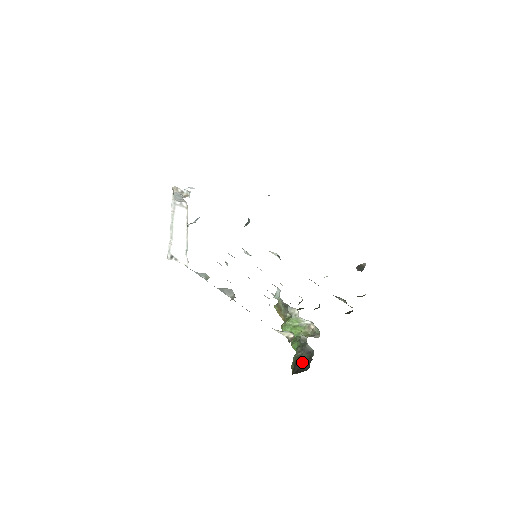
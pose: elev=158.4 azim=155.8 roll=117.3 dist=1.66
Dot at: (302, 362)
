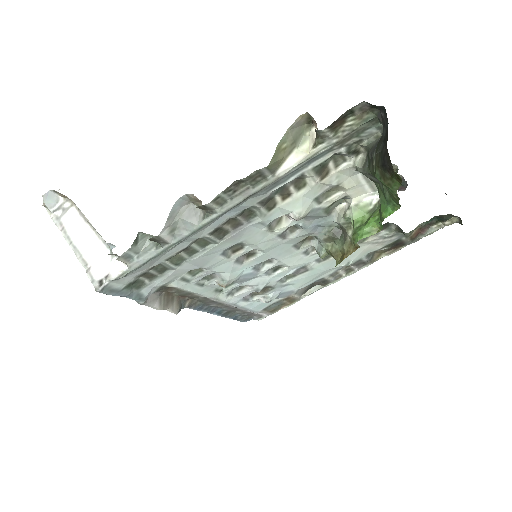
Dot at: (381, 144)
